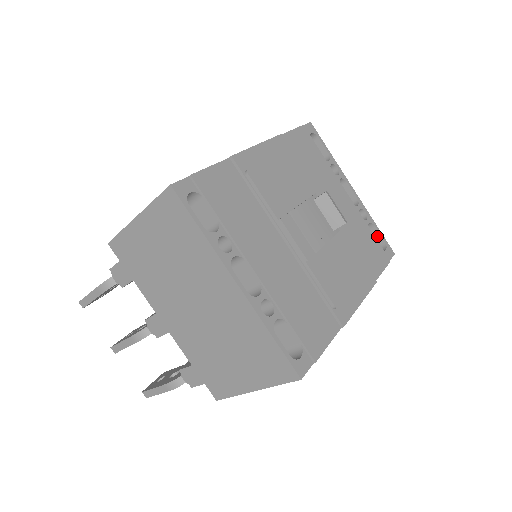
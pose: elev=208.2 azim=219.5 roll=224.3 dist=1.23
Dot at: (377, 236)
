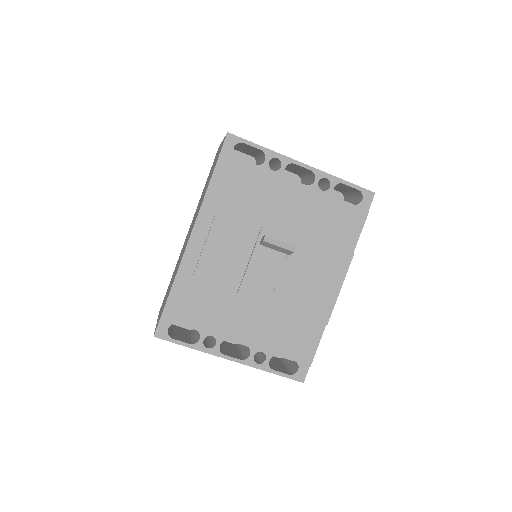
Dot at: (350, 187)
